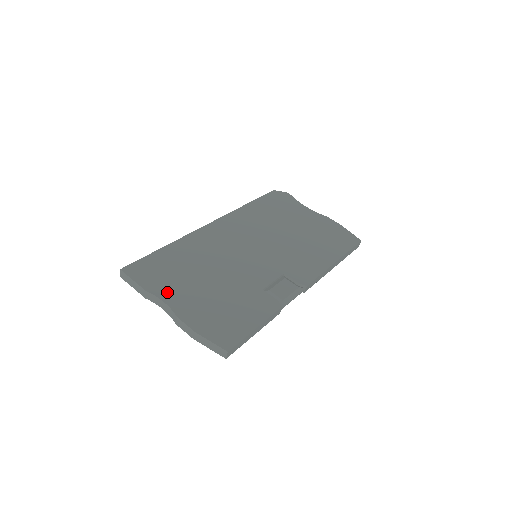
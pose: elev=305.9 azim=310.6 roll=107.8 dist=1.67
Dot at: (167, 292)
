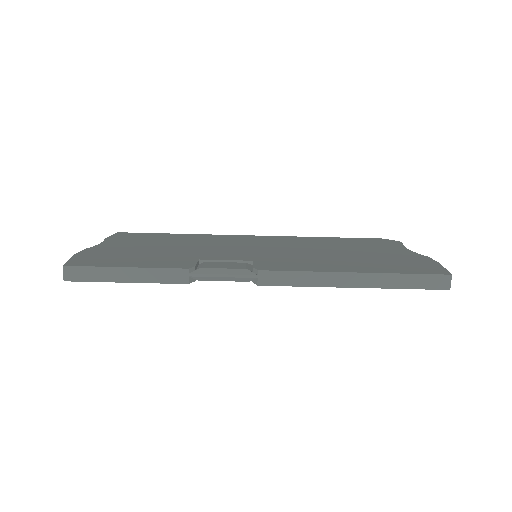
Dot at: (116, 242)
